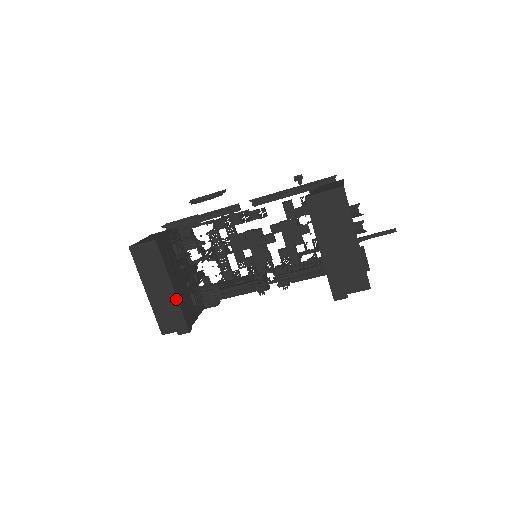
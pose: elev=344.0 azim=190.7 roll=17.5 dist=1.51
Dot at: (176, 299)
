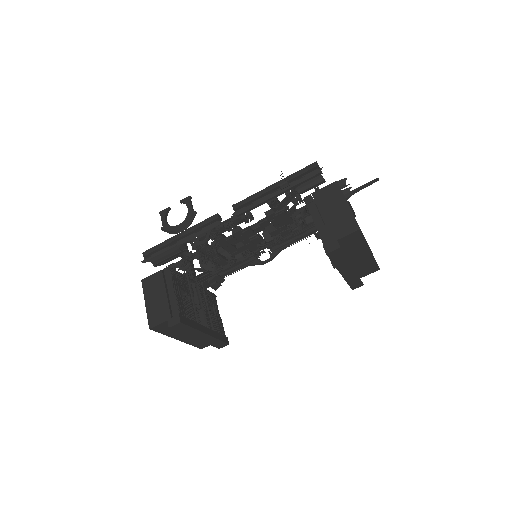
Dot at: (212, 338)
